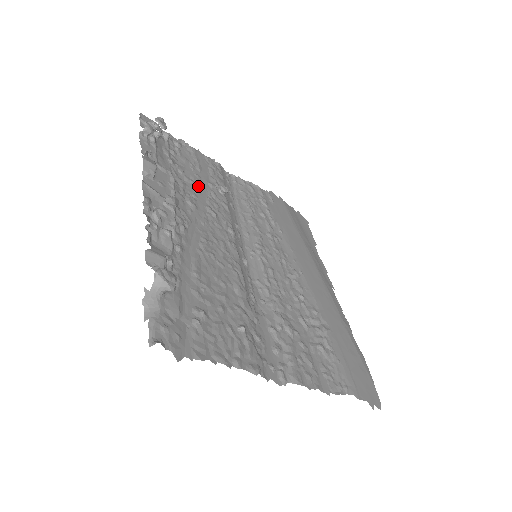
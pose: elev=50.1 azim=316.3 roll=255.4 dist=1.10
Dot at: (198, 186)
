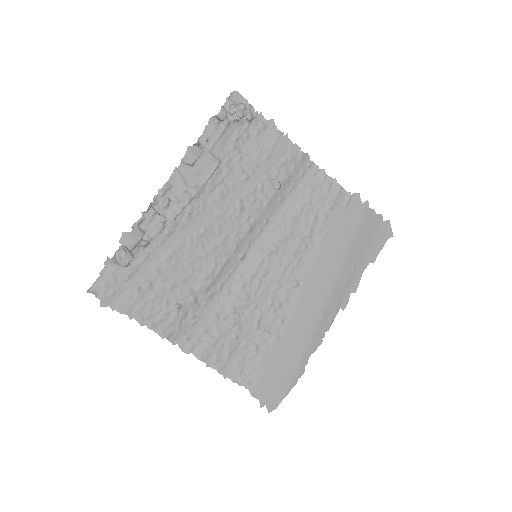
Dot at: (245, 177)
